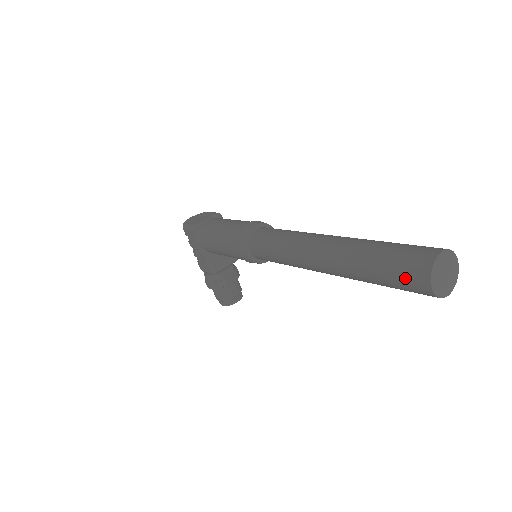
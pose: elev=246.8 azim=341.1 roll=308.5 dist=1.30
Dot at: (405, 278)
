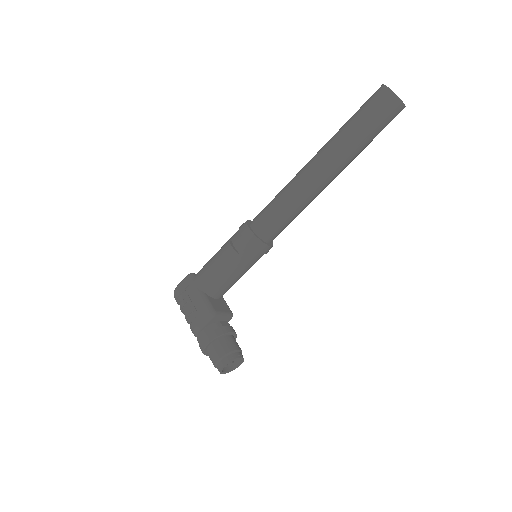
Dot at: (373, 102)
